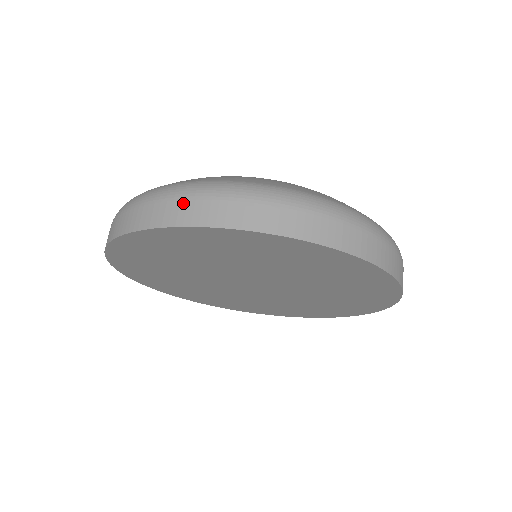
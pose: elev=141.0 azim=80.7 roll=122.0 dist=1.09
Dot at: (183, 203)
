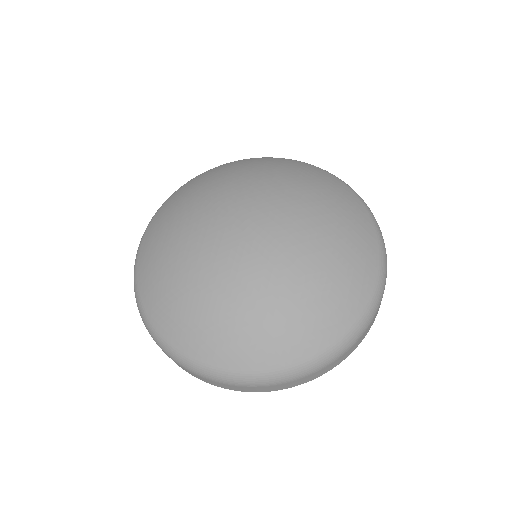
Dot at: (330, 366)
